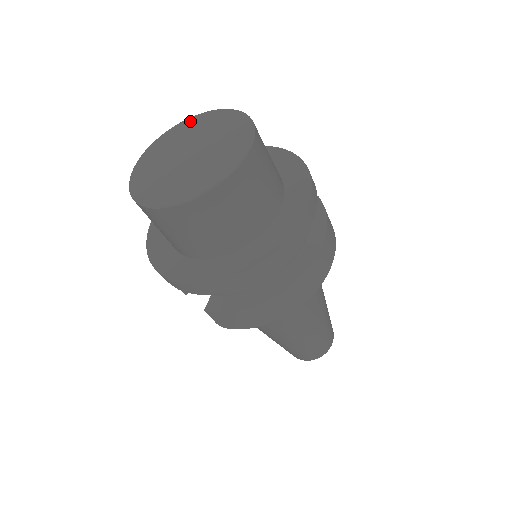
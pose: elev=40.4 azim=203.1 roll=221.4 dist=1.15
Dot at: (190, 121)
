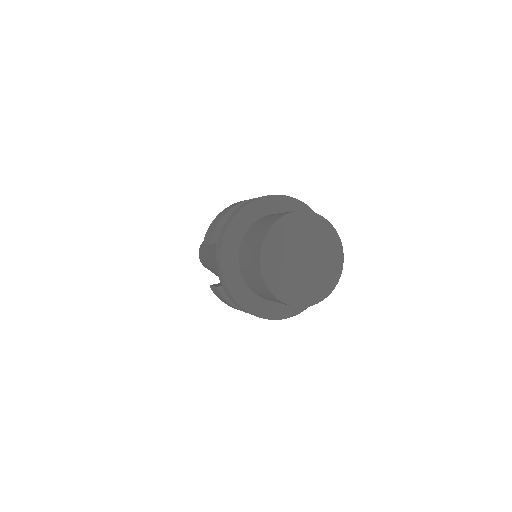
Dot at: (321, 222)
